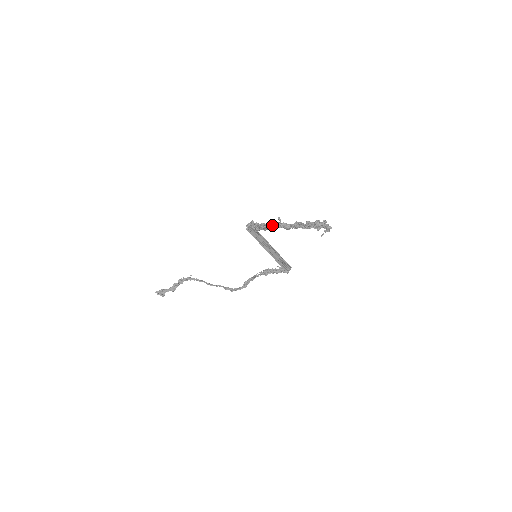
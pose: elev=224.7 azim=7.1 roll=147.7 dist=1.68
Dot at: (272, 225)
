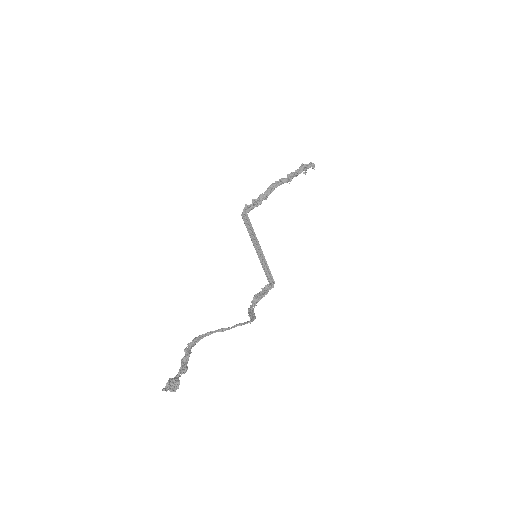
Dot at: (274, 184)
